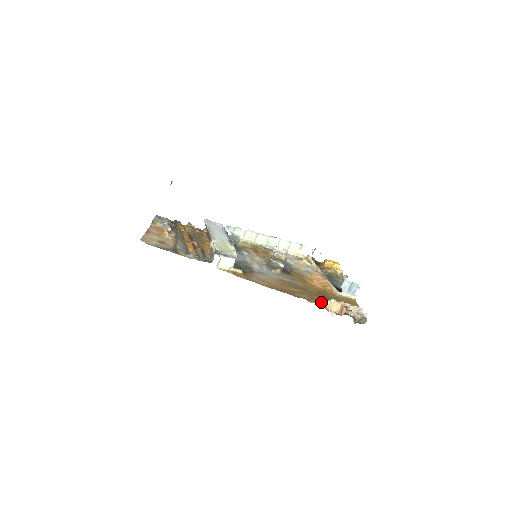
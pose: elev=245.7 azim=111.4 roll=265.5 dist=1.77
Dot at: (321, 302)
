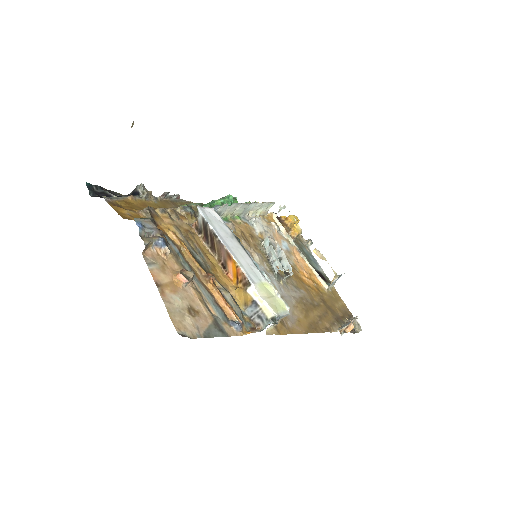
Dot at: (336, 325)
